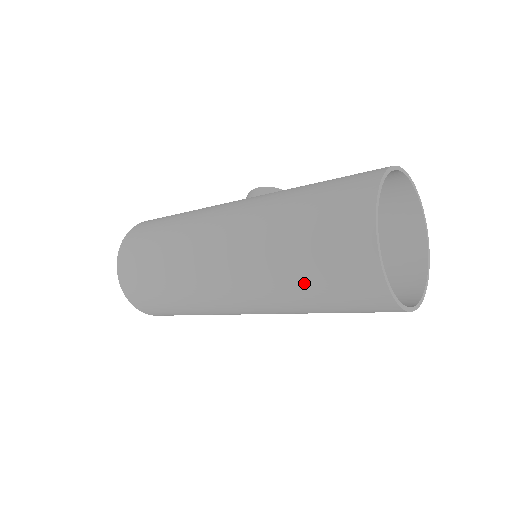
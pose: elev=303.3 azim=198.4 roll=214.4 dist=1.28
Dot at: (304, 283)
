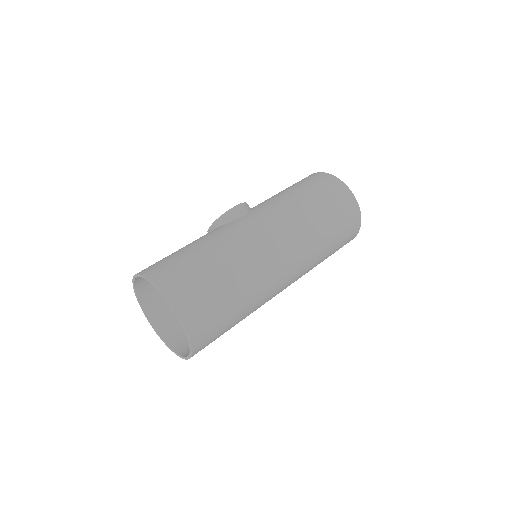
Dot at: (330, 252)
